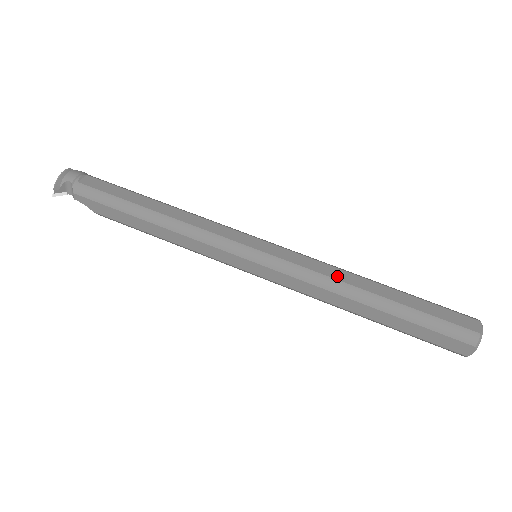
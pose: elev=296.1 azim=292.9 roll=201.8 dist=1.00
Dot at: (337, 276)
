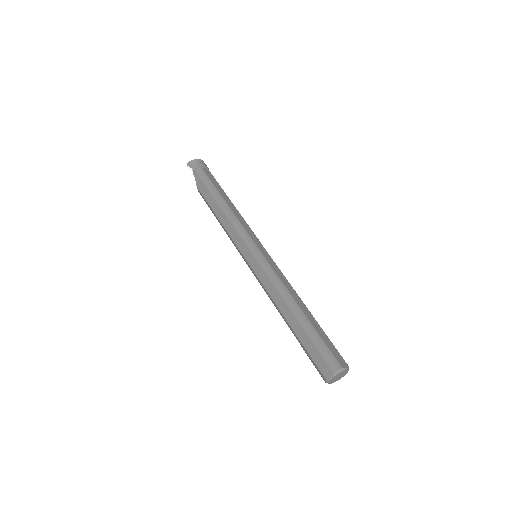
Dot at: (289, 288)
